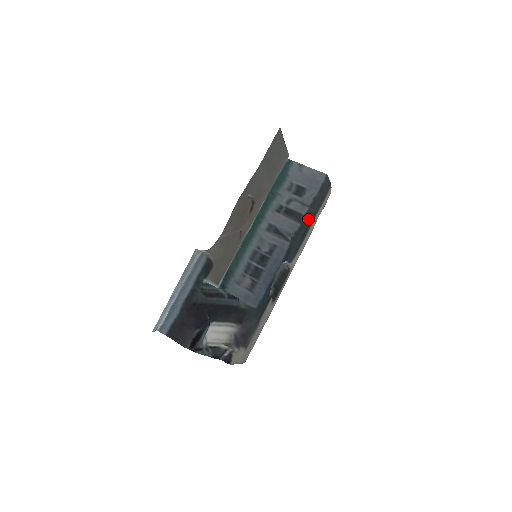
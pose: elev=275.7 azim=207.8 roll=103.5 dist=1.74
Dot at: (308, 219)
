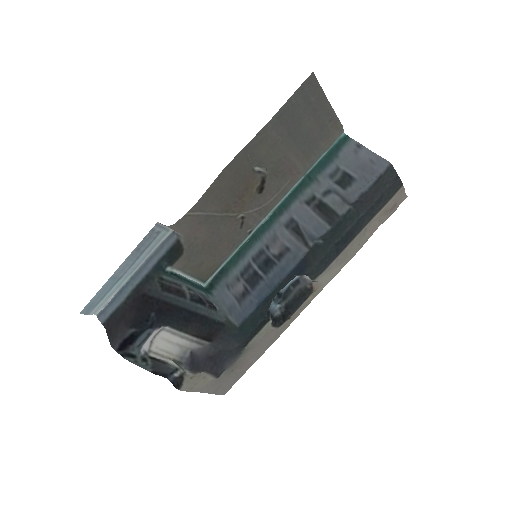
Dot at: (349, 224)
